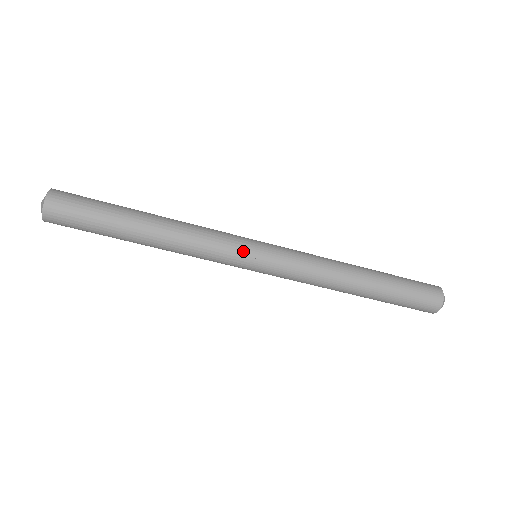
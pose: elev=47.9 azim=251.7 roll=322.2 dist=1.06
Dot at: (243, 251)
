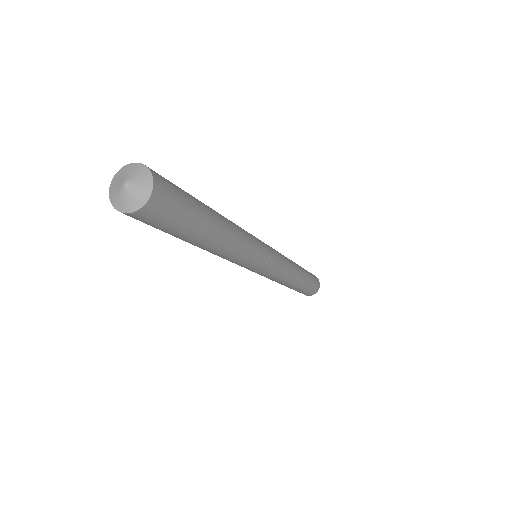
Dot at: (265, 249)
